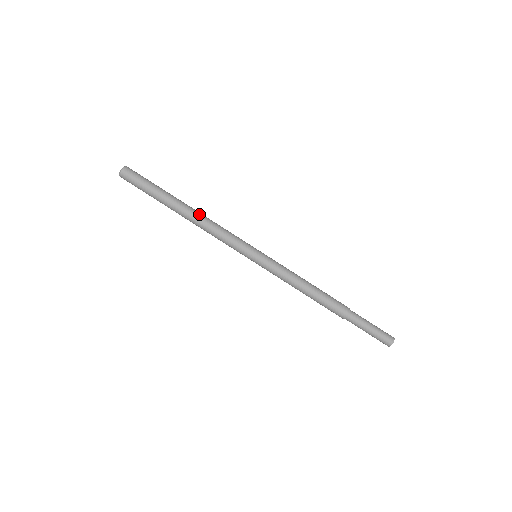
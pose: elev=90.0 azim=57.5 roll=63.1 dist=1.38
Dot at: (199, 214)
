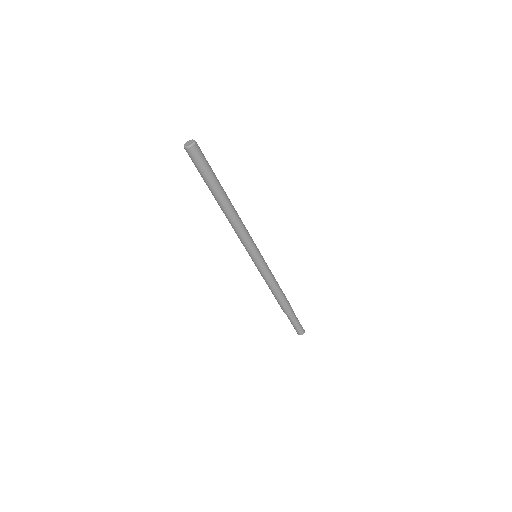
Dot at: (235, 213)
